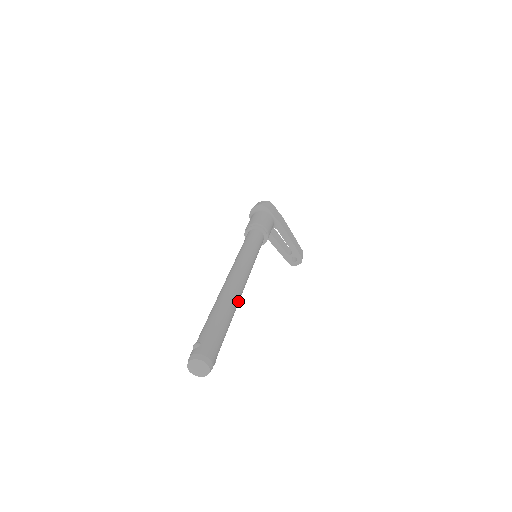
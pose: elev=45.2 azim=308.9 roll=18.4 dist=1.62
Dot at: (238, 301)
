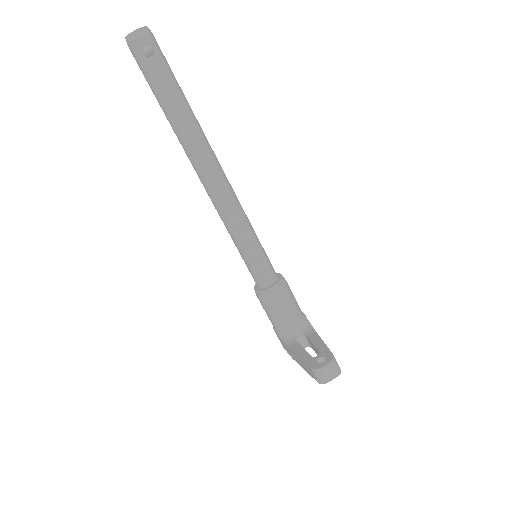
Dot at: (207, 142)
